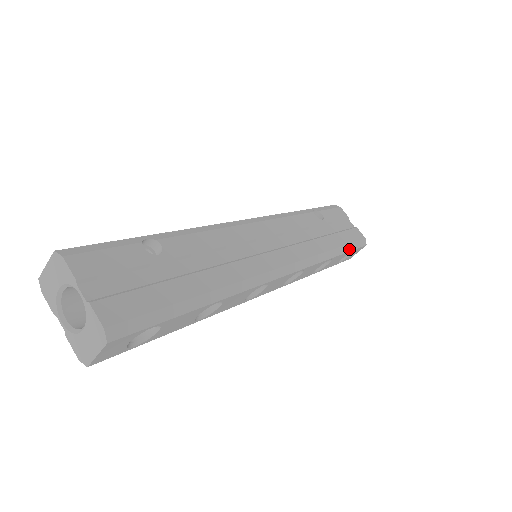
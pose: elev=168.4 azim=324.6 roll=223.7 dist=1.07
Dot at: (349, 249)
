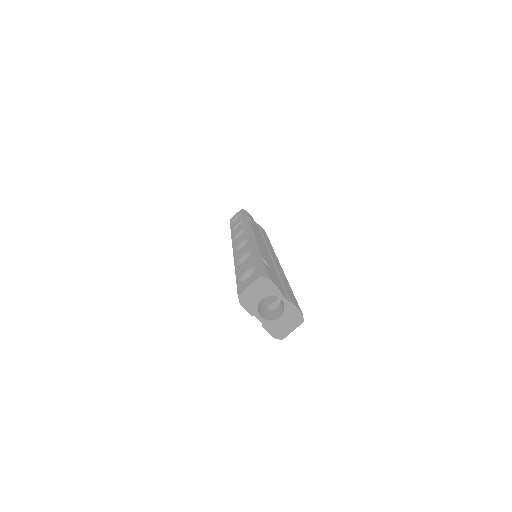
Dot at: occluded
